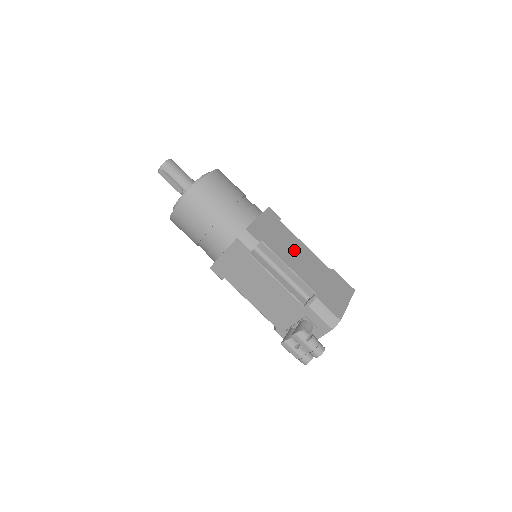
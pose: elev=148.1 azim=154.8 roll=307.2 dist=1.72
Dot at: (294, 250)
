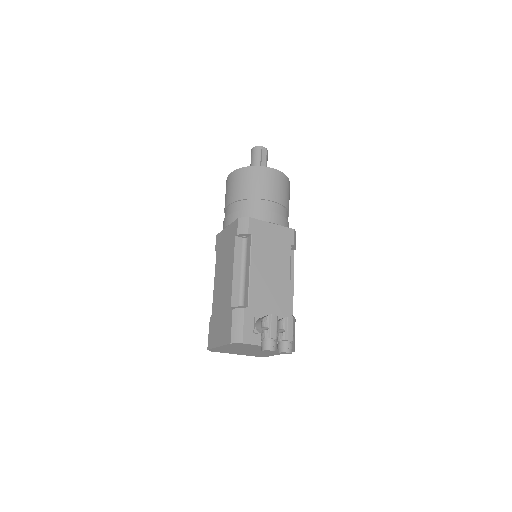
Dot at: occluded
